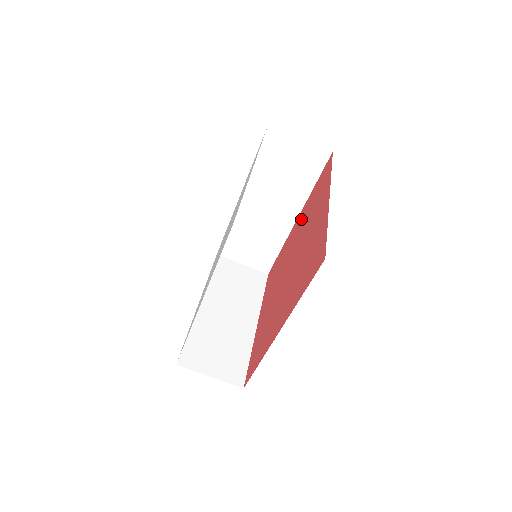
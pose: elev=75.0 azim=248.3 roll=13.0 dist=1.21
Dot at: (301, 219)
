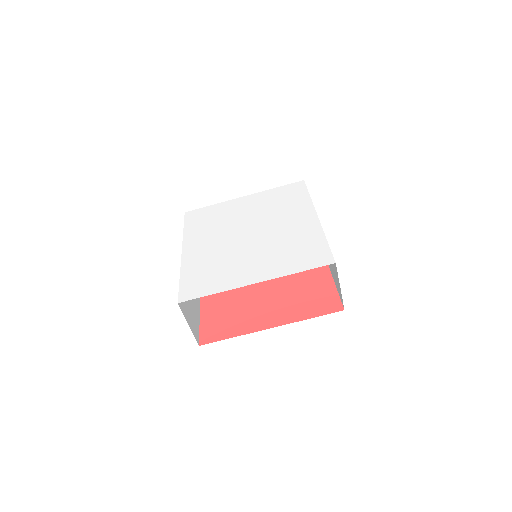
Dot at: (312, 273)
